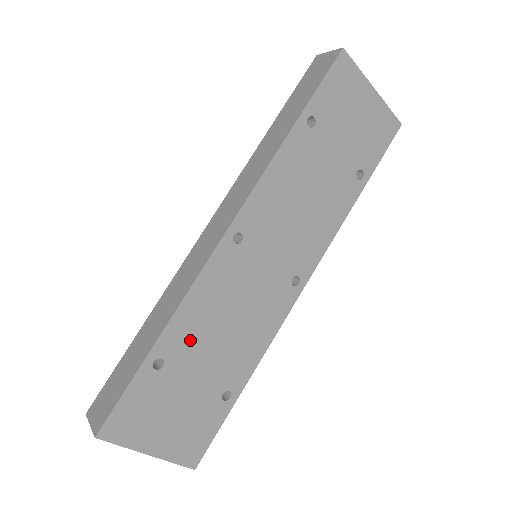
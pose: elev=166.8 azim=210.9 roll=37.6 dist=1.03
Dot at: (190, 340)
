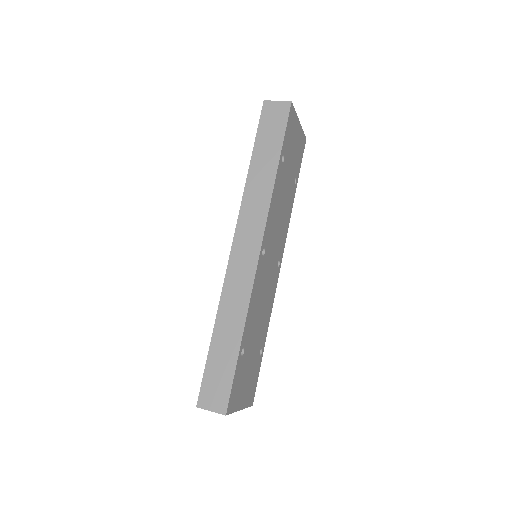
Dot at: (251, 329)
